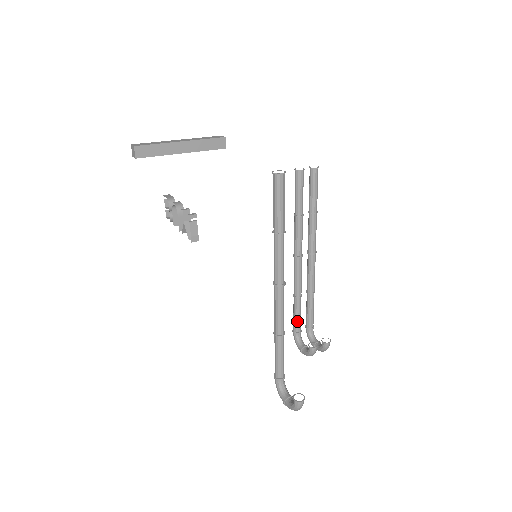
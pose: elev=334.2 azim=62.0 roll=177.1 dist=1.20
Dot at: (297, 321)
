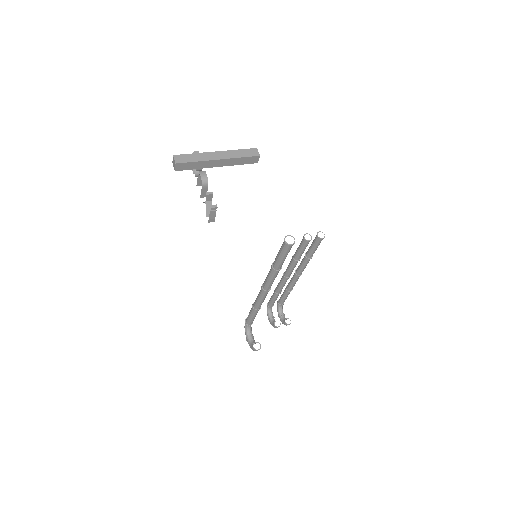
Dot at: (272, 302)
